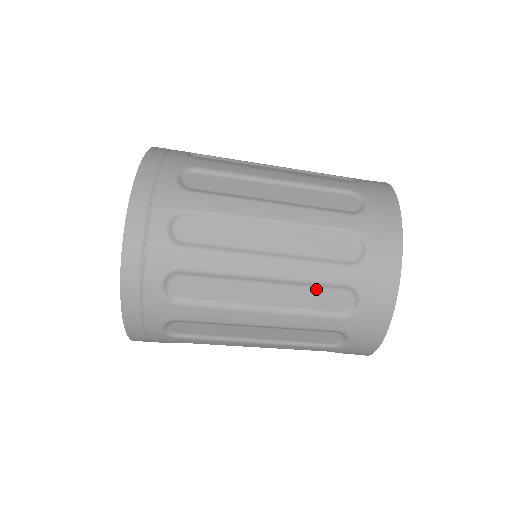
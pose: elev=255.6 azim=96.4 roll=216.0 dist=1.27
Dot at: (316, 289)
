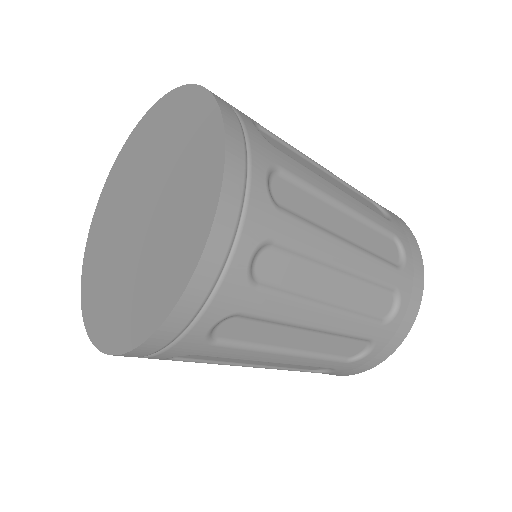
Dot at: occluded
